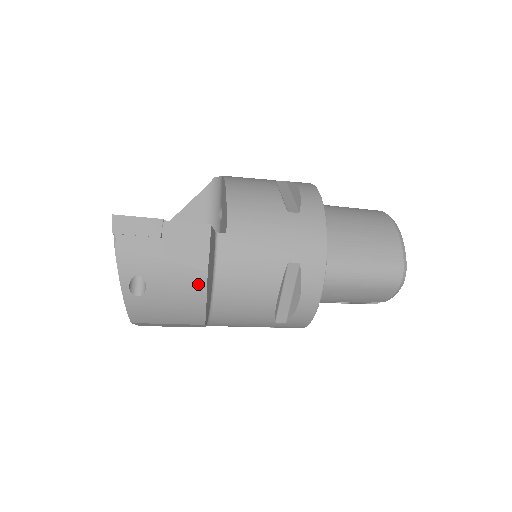
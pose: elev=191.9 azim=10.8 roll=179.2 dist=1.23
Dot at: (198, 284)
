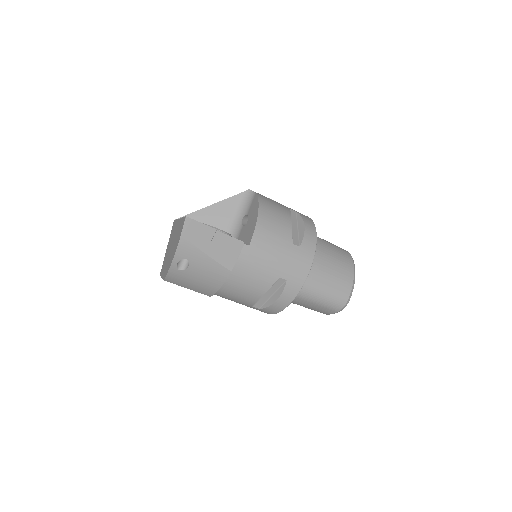
Dot at: (221, 276)
